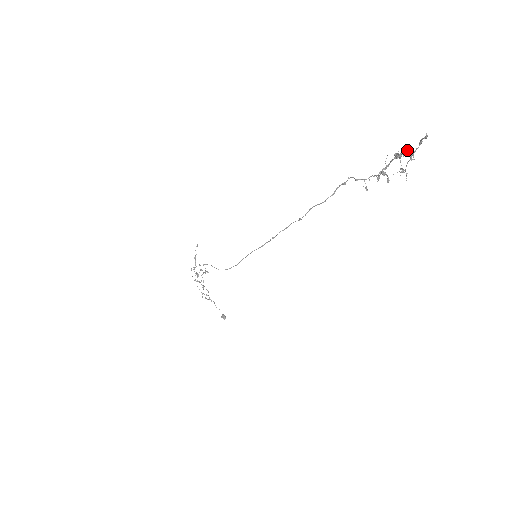
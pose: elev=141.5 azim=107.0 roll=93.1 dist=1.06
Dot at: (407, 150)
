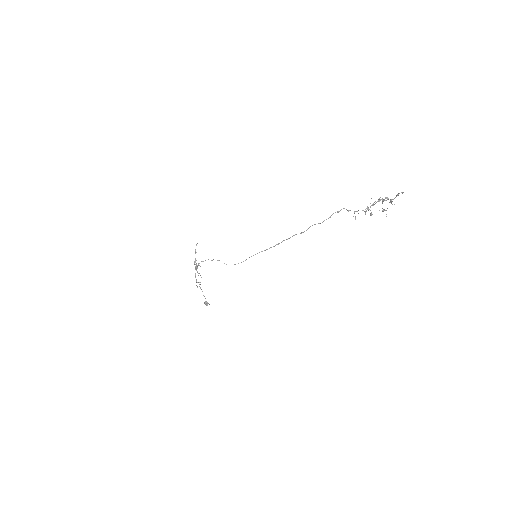
Dot at: (387, 197)
